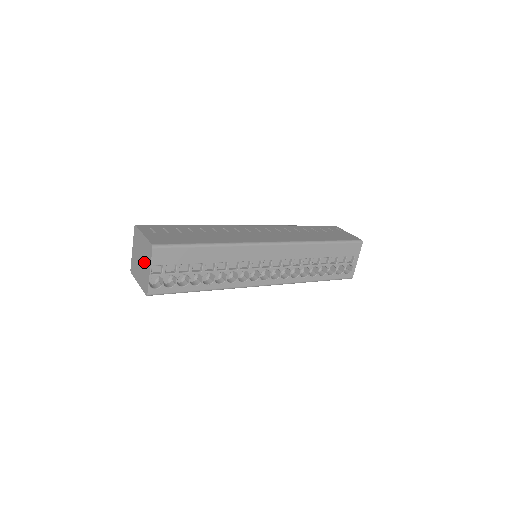
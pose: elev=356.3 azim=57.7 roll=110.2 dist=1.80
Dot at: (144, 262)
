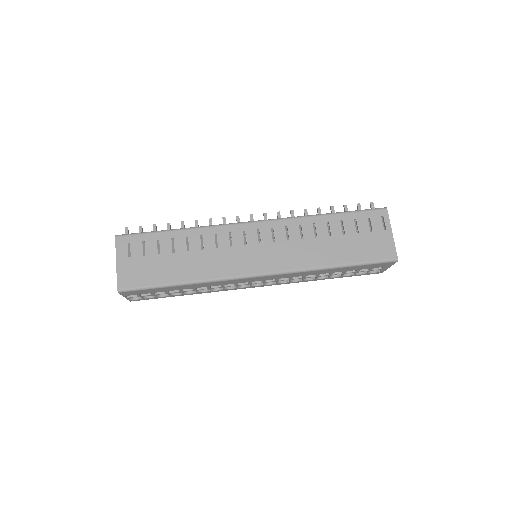
Dot at: occluded
